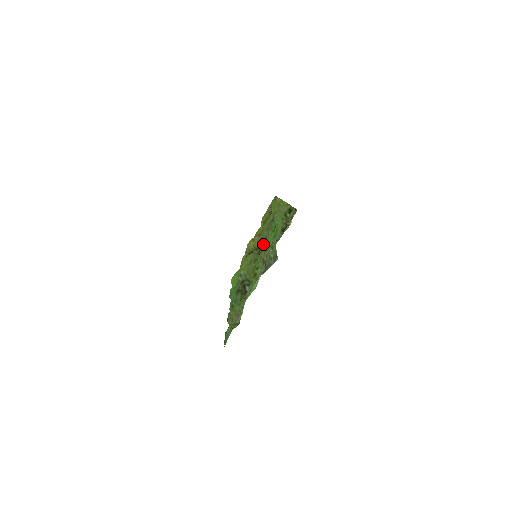
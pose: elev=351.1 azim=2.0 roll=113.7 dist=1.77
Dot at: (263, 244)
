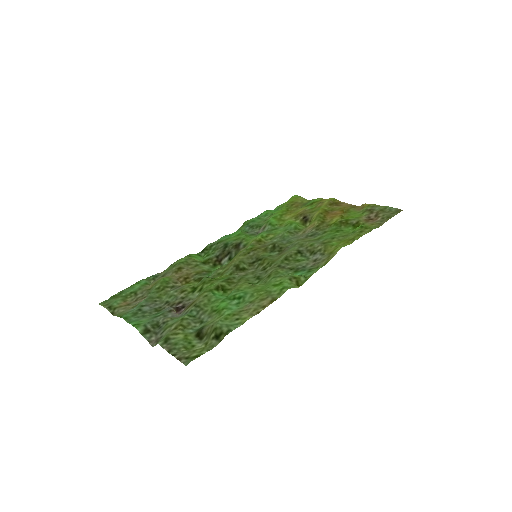
Dot at: (264, 263)
